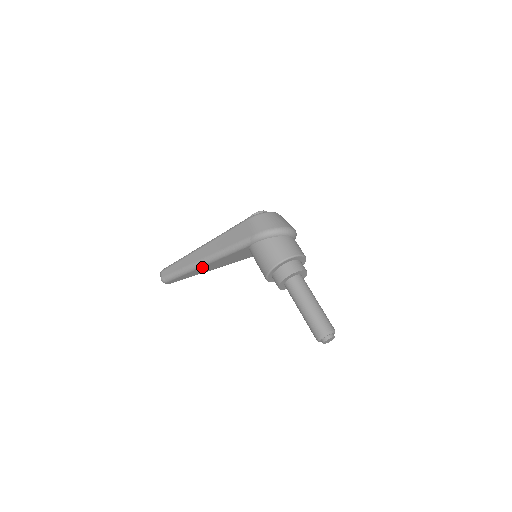
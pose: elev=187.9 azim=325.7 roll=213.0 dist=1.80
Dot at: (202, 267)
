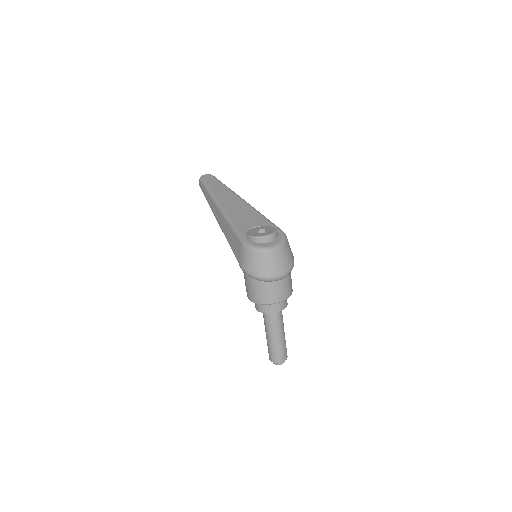
Dot at: occluded
